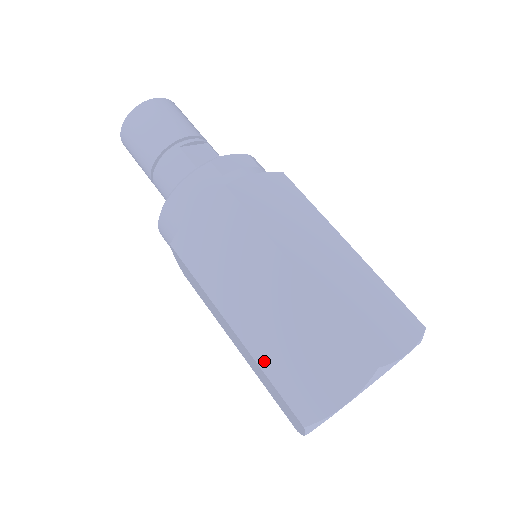
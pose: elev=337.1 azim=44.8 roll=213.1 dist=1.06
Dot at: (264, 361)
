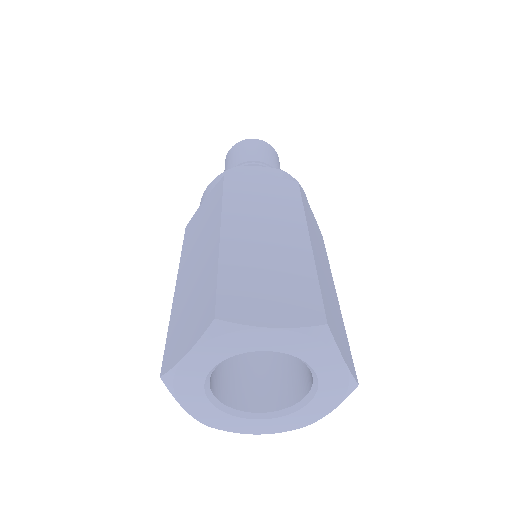
Dot at: (173, 315)
